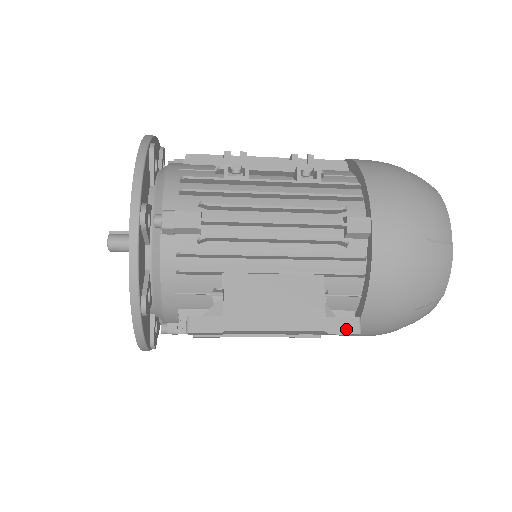
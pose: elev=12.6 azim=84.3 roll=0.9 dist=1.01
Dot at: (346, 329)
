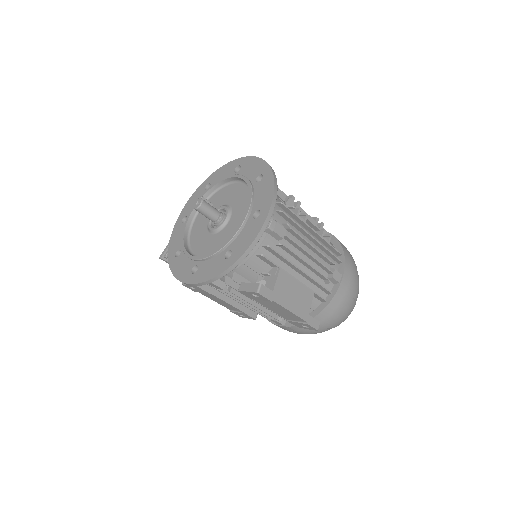
Dot at: (314, 326)
